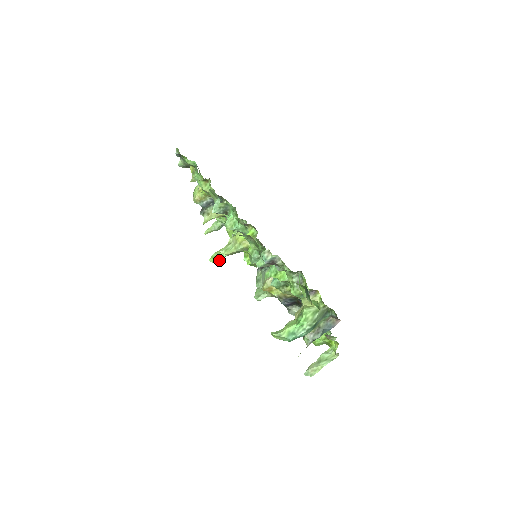
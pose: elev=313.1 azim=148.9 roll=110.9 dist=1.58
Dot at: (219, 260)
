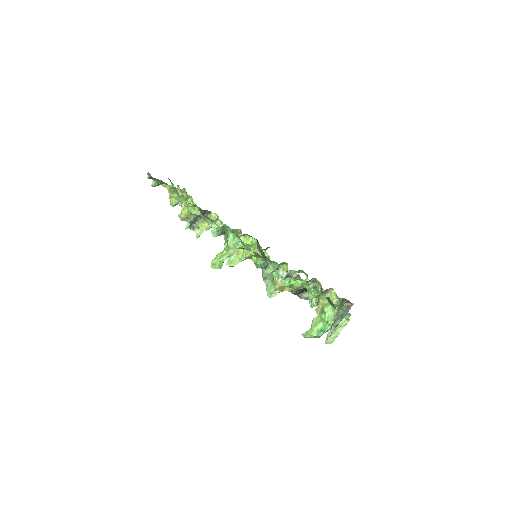
Dot at: (220, 265)
